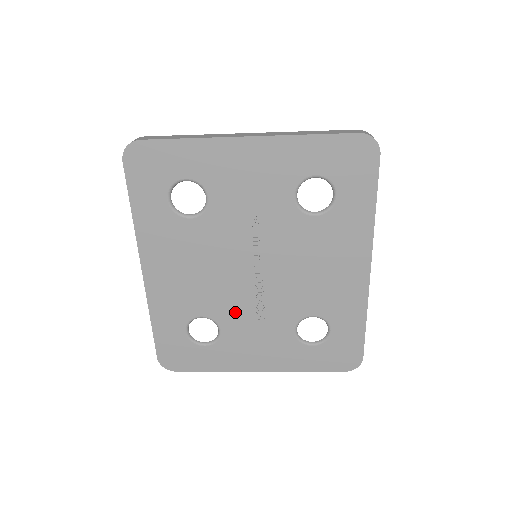
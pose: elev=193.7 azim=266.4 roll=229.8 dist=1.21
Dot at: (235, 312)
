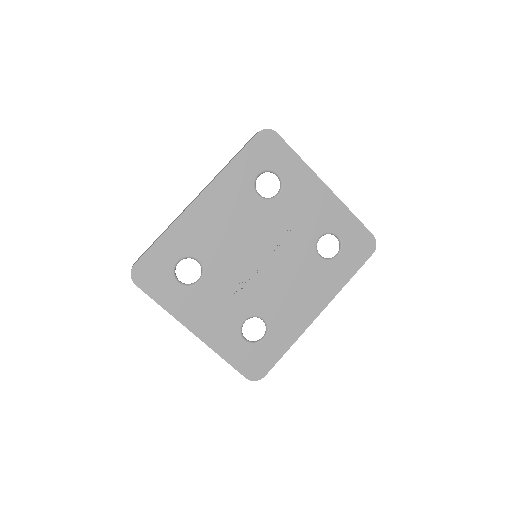
Dot at: (223, 276)
